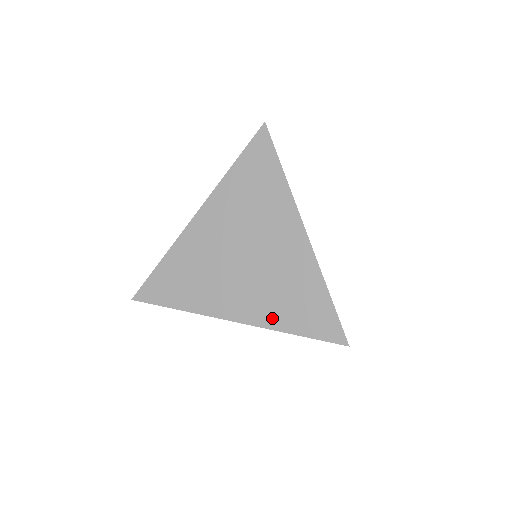
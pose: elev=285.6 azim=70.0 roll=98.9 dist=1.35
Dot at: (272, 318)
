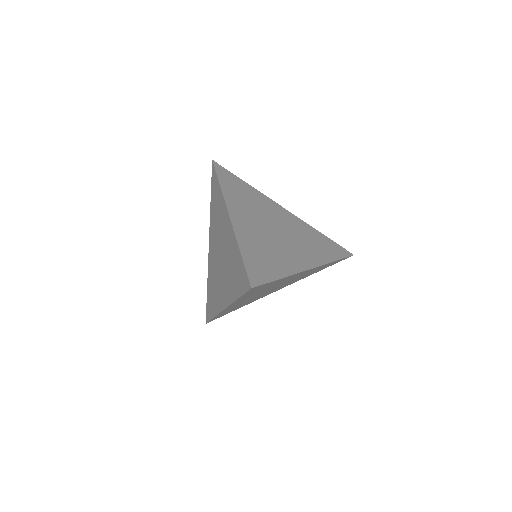
Dot at: occluded
